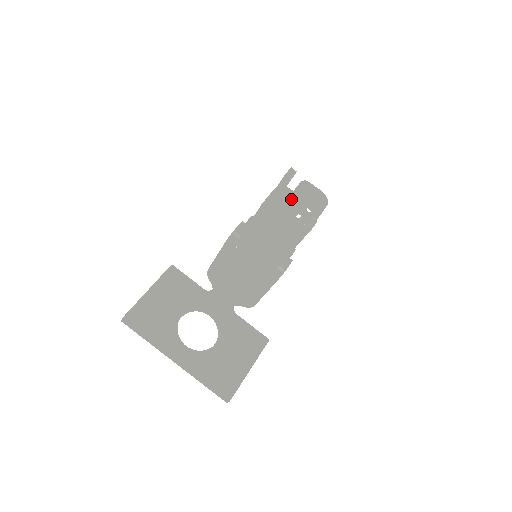
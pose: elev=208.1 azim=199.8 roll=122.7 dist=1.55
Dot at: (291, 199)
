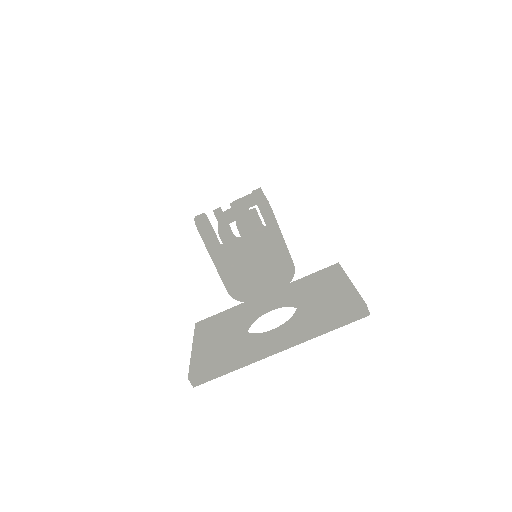
Dot at: (232, 210)
